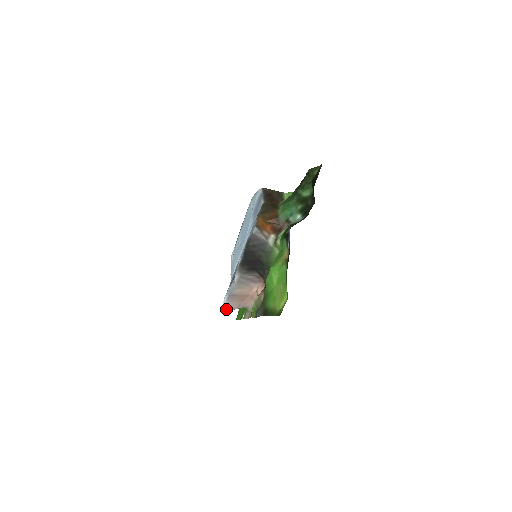
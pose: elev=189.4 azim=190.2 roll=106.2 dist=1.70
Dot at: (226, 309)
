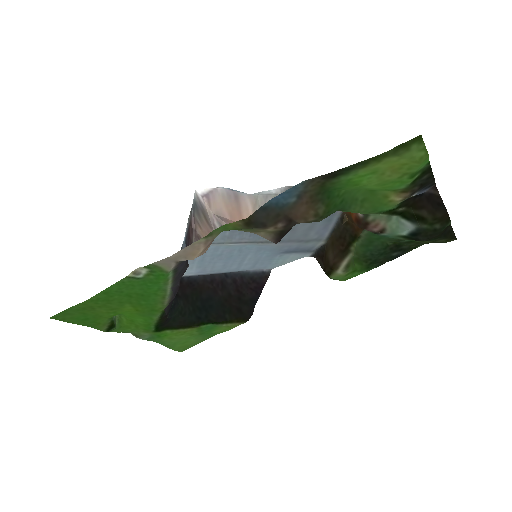
Dot at: (205, 194)
